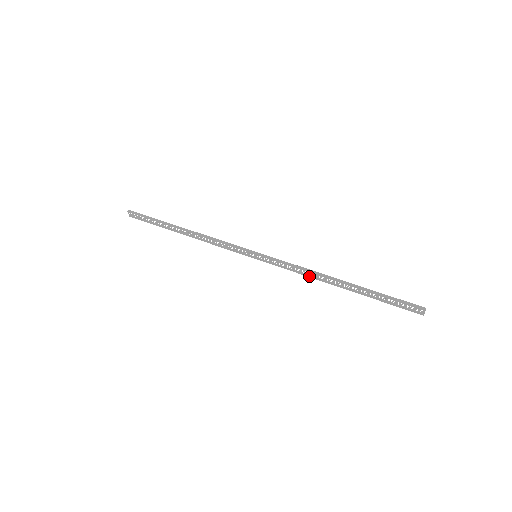
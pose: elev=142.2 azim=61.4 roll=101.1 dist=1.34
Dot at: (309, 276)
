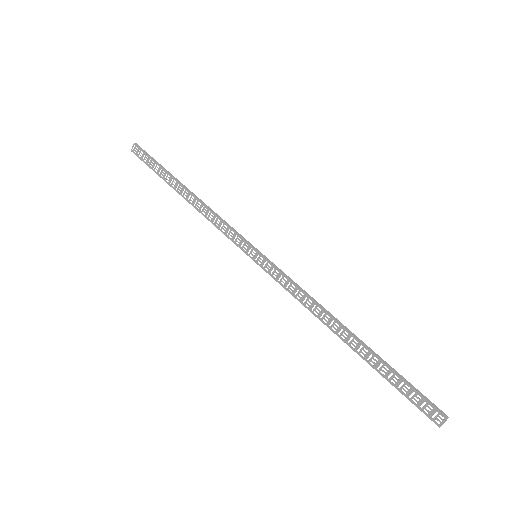
Dot at: (310, 309)
